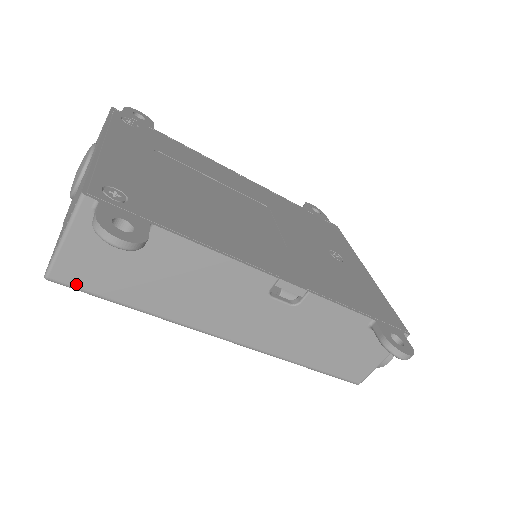
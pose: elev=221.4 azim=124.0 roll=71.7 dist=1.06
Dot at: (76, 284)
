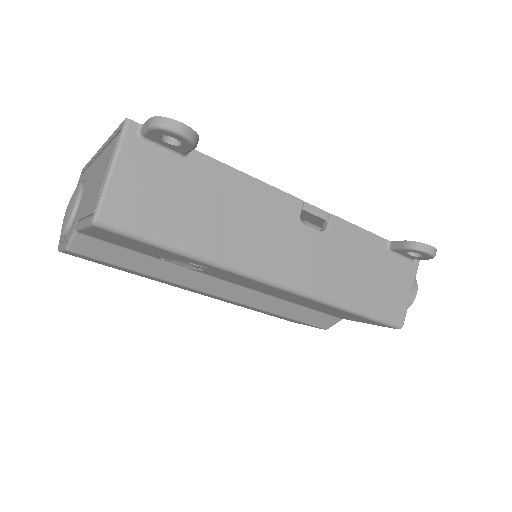
Dot at: (126, 224)
